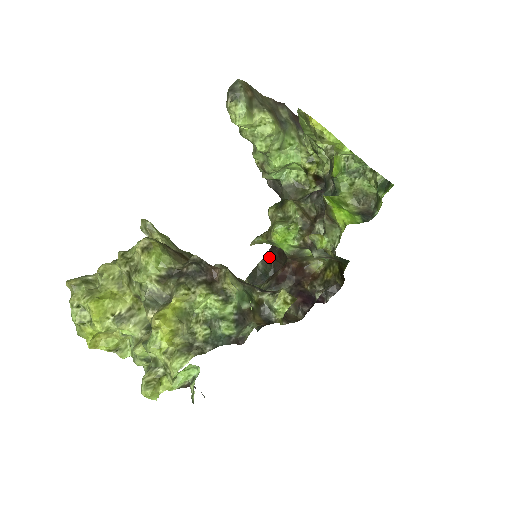
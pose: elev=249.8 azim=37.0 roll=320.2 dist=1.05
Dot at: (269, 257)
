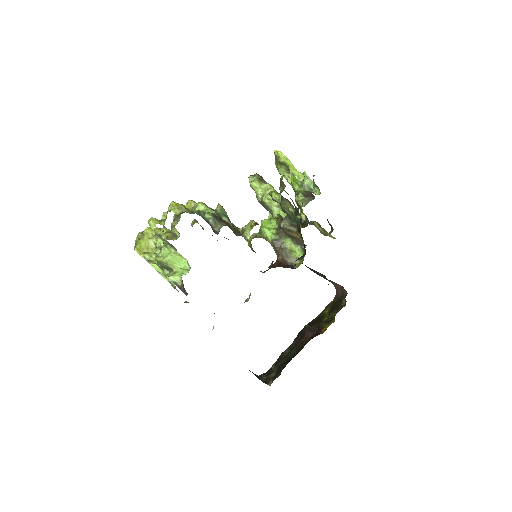
Dot at: (295, 342)
